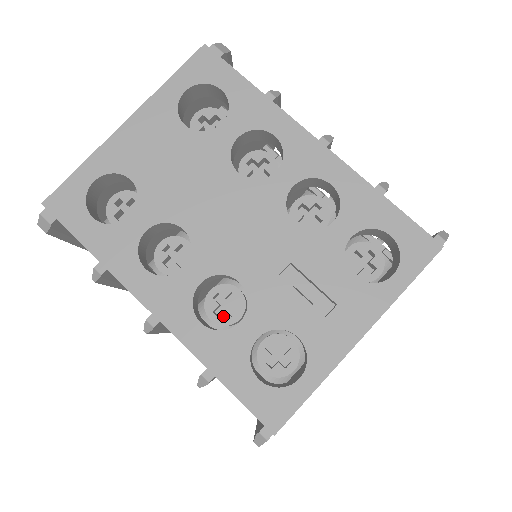
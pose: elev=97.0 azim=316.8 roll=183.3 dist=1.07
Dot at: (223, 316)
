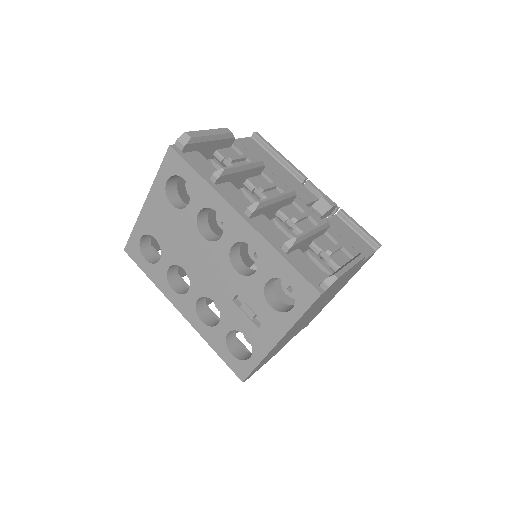
Dot at: occluded
